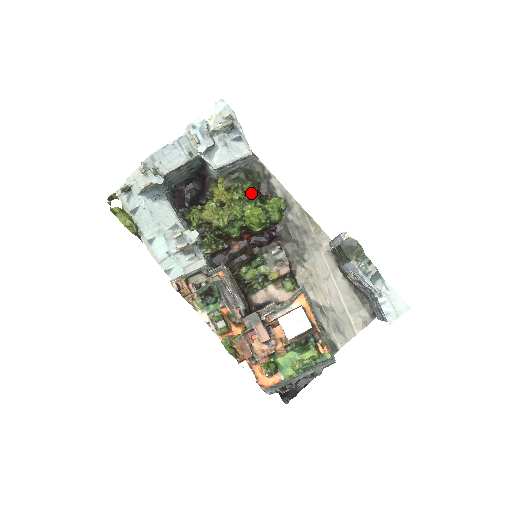
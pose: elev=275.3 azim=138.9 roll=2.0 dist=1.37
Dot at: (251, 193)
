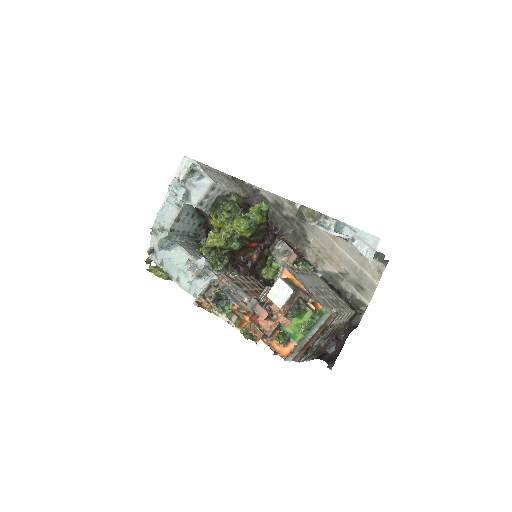
Dot at: (233, 210)
